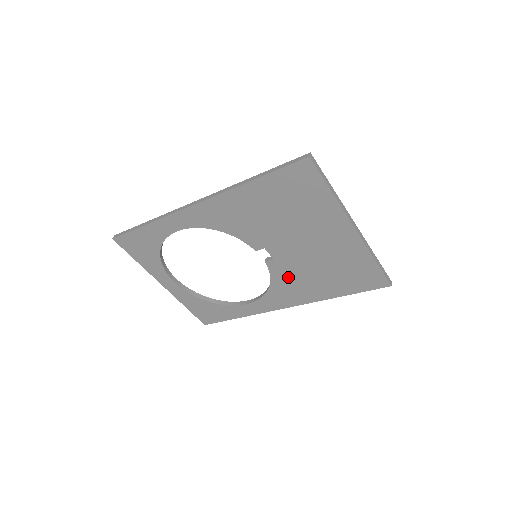
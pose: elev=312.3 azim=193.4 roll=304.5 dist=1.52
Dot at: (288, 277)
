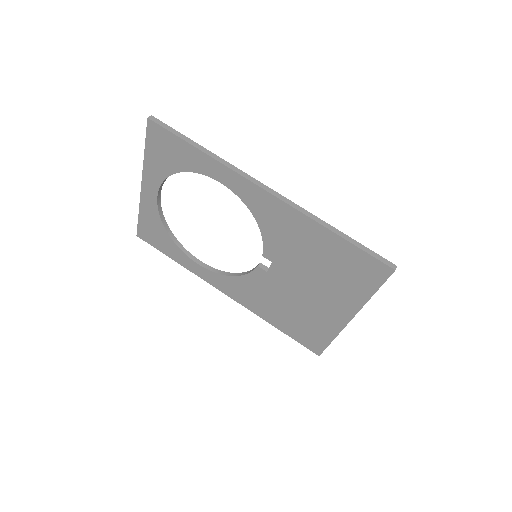
Dot at: (259, 287)
